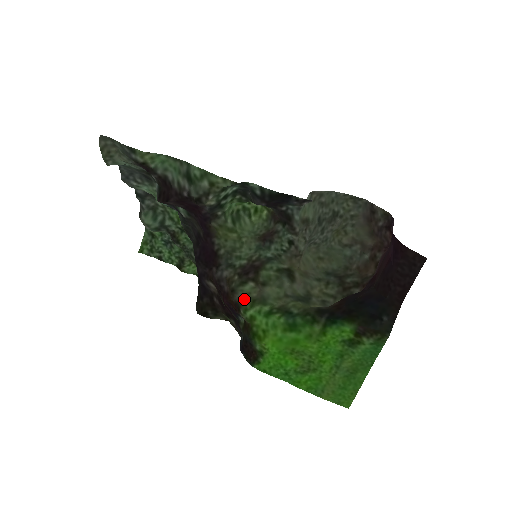
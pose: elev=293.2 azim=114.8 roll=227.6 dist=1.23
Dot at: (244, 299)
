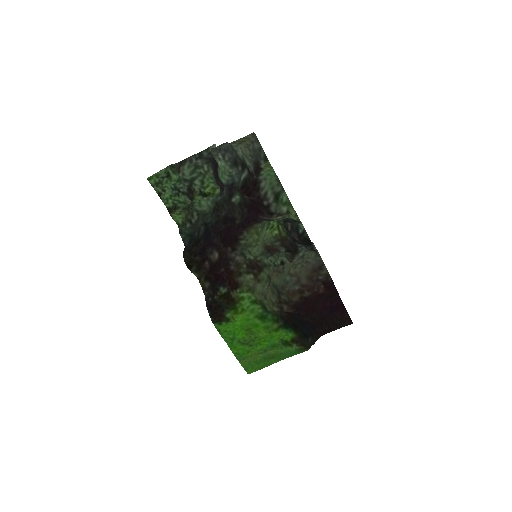
Dot at: (245, 284)
